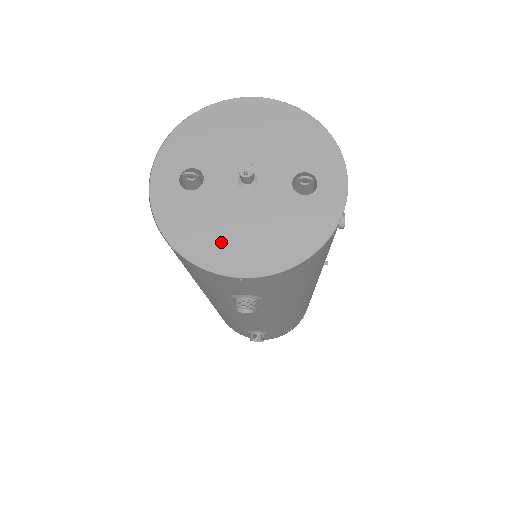
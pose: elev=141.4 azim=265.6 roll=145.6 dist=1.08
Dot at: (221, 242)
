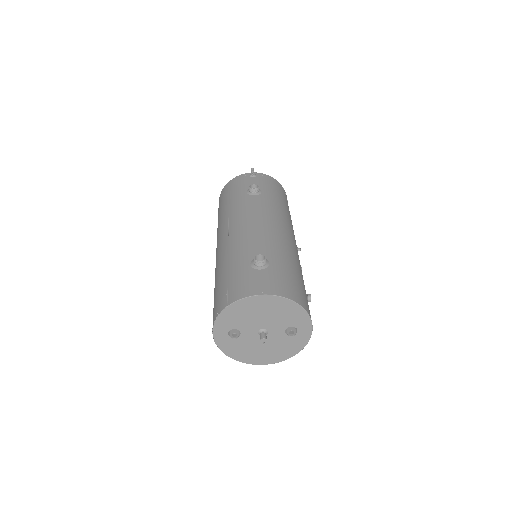
Dot at: (253, 355)
